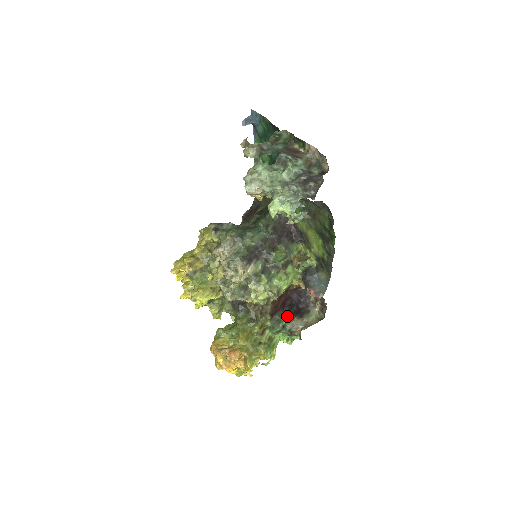
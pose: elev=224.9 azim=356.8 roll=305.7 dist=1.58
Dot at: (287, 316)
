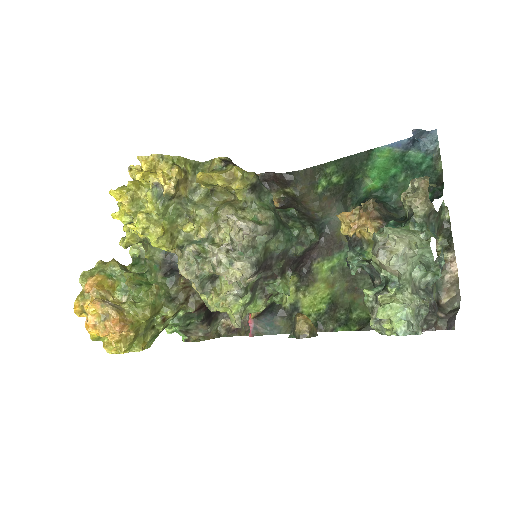
Dot at: (203, 319)
